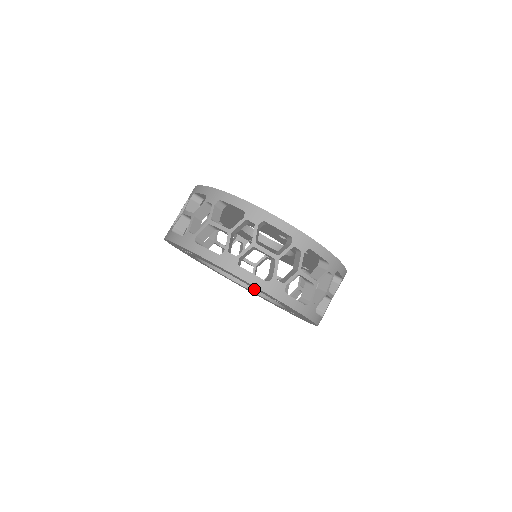
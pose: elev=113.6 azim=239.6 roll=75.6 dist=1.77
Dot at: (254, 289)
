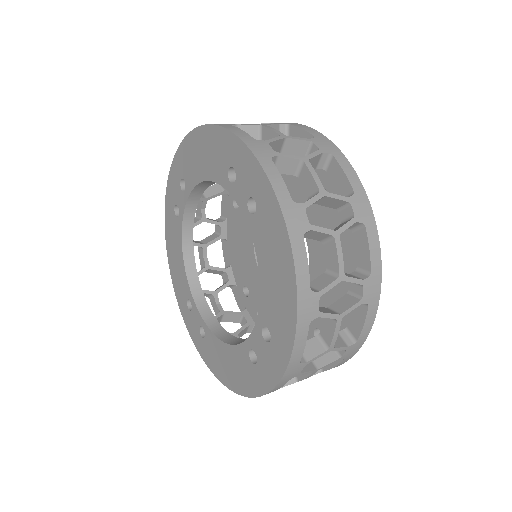
Dot at: (187, 252)
